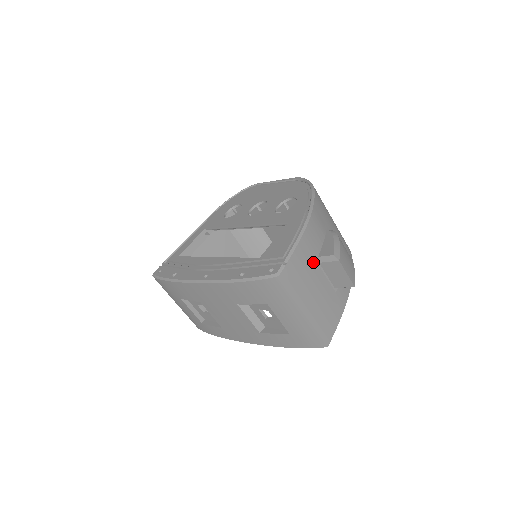
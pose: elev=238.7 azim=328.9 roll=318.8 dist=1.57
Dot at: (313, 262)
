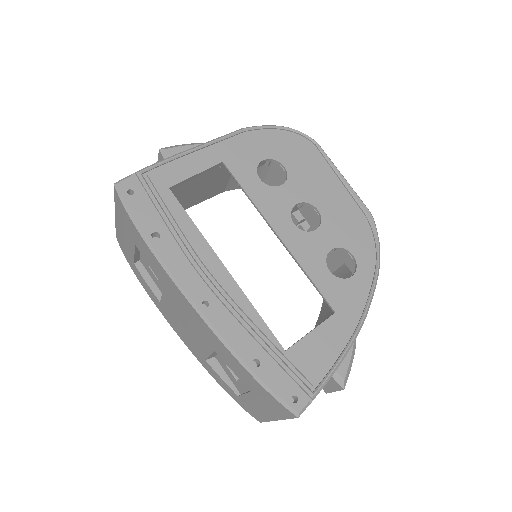
Dot at: occluded
